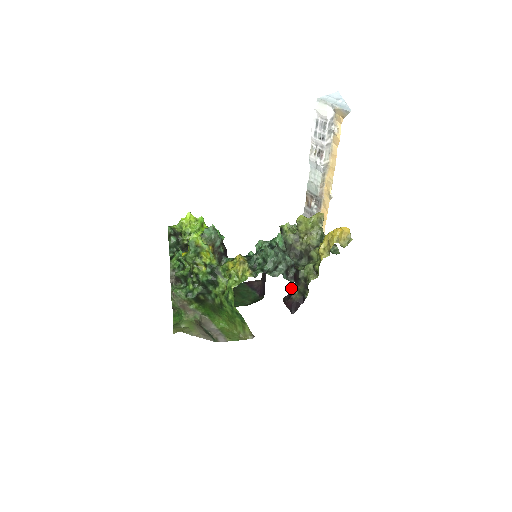
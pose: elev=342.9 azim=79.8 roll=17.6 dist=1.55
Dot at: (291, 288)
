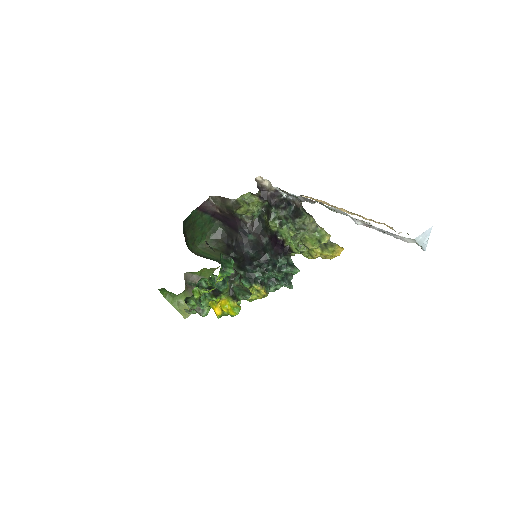
Dot at: occluded
